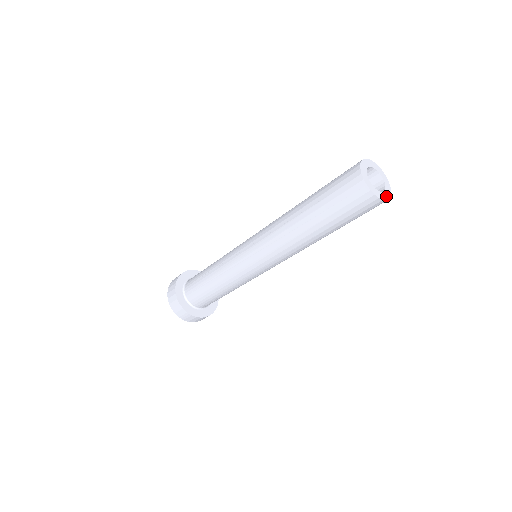
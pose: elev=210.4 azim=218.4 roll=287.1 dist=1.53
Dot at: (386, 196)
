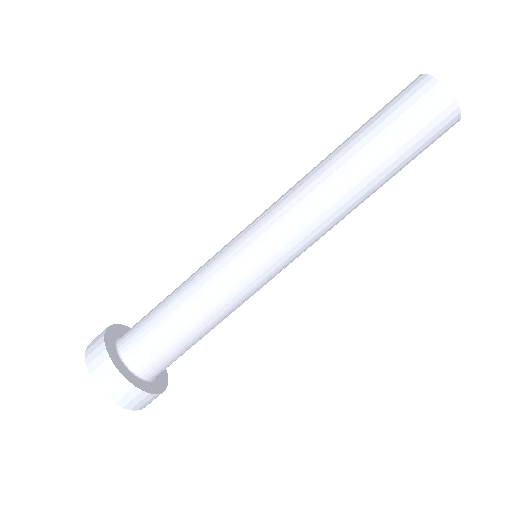
Dot at: (457, 113)
